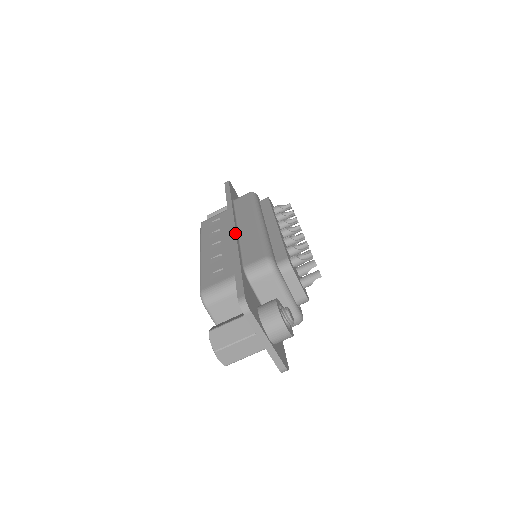
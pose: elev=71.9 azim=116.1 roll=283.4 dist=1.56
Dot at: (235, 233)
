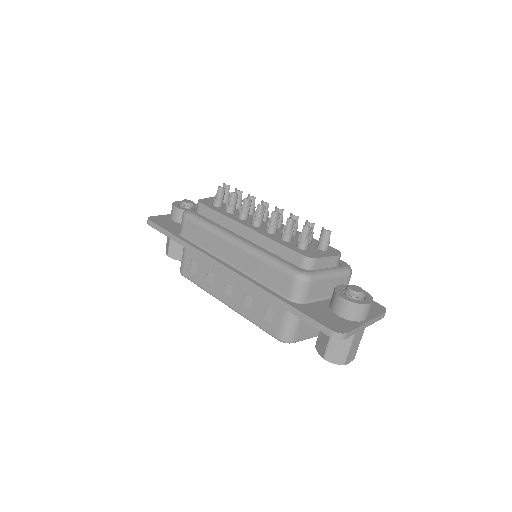
Dot at: (238, 275)
